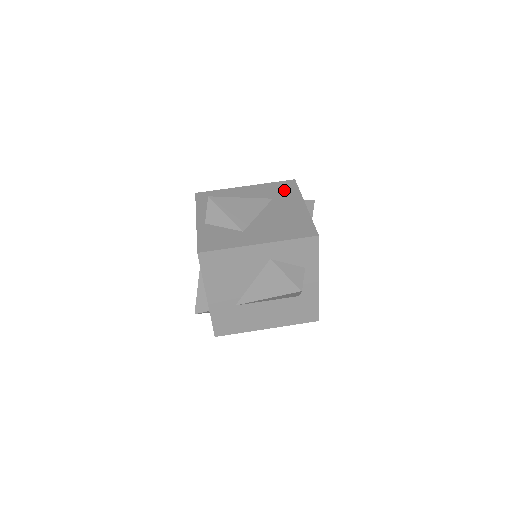
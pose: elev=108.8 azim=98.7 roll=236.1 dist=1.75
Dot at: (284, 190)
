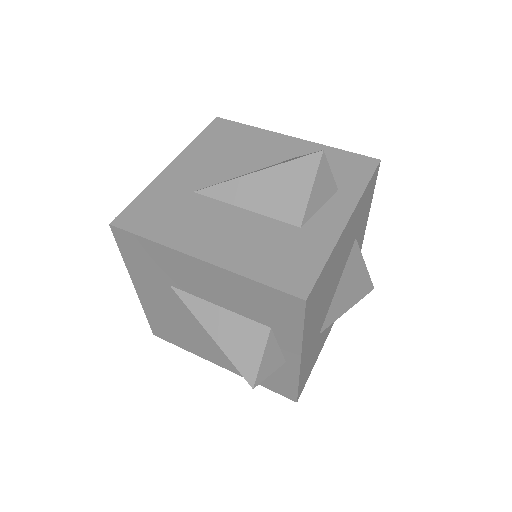
Dot at: occluded
